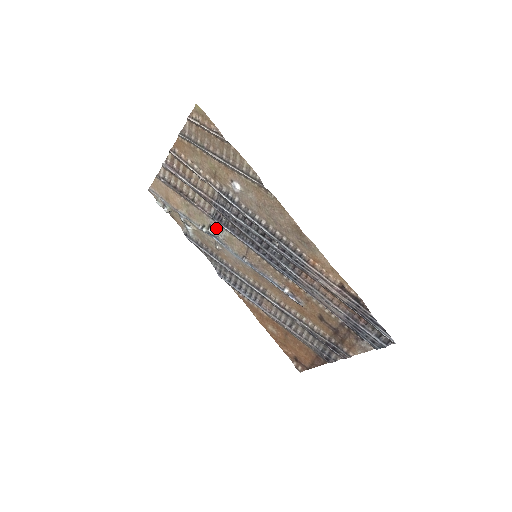
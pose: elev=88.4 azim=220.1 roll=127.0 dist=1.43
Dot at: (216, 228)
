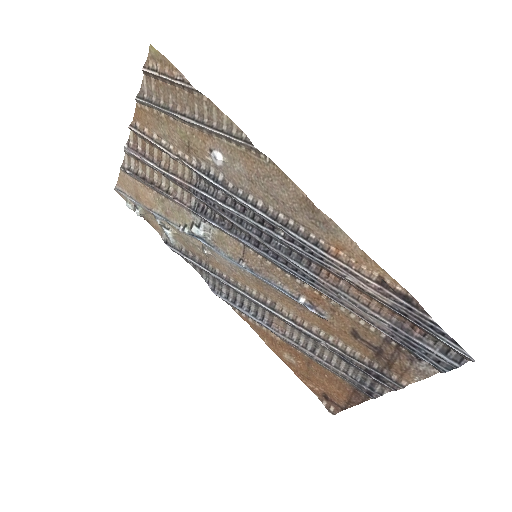
Dot at: (200, 225)
